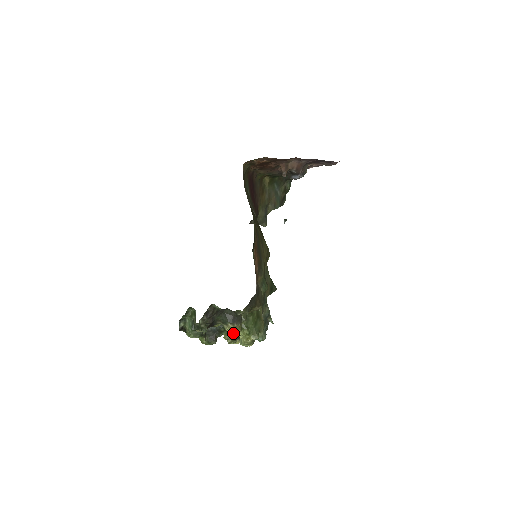
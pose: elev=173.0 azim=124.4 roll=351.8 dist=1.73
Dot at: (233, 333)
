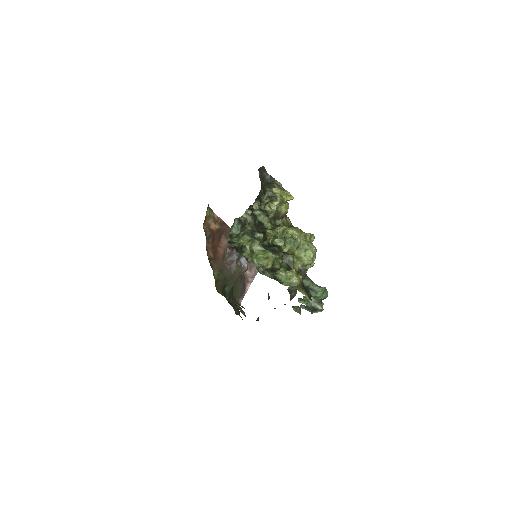
Dot at: (290, 255)
